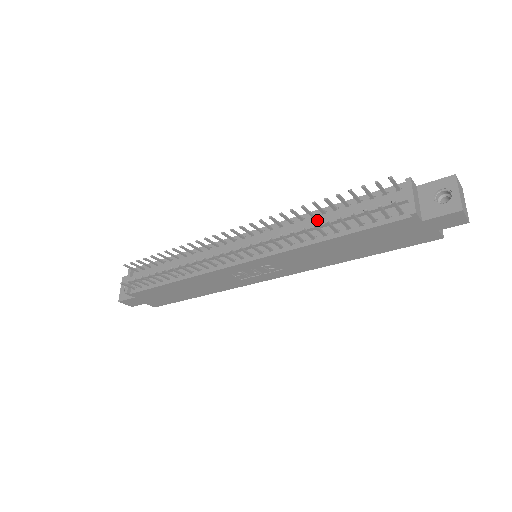
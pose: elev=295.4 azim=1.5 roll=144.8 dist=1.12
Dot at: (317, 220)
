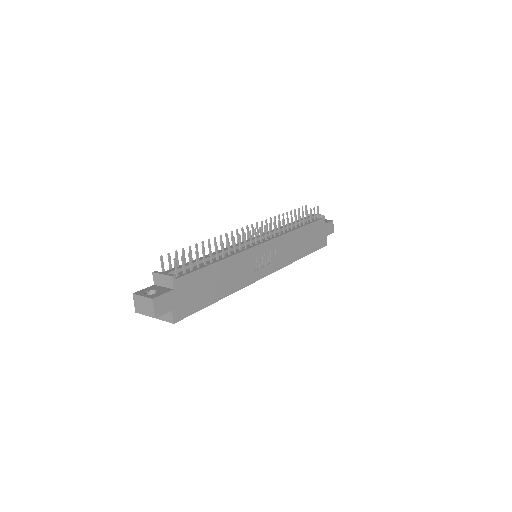
Dot at: (286, 225)
